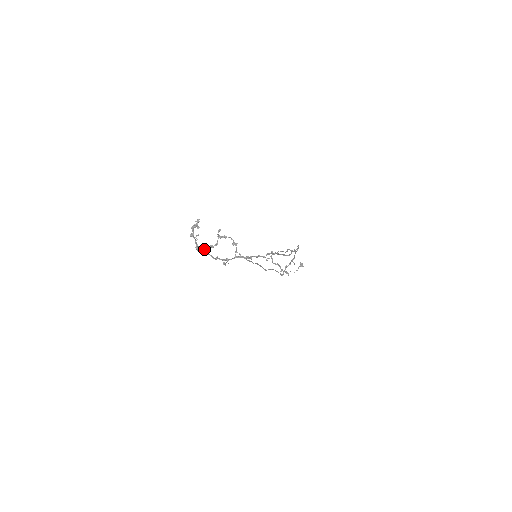
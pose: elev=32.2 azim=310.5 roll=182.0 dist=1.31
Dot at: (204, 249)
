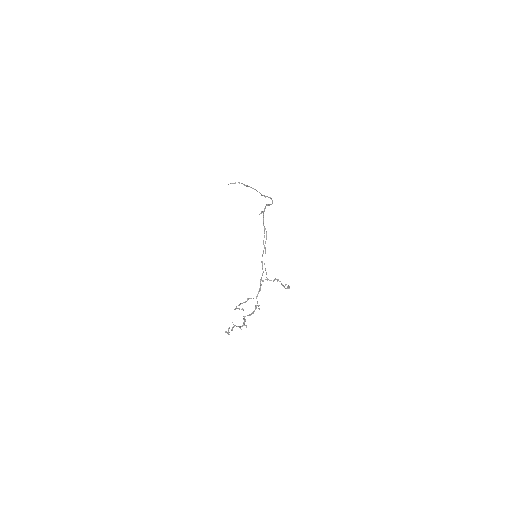
Dot at: occluded
